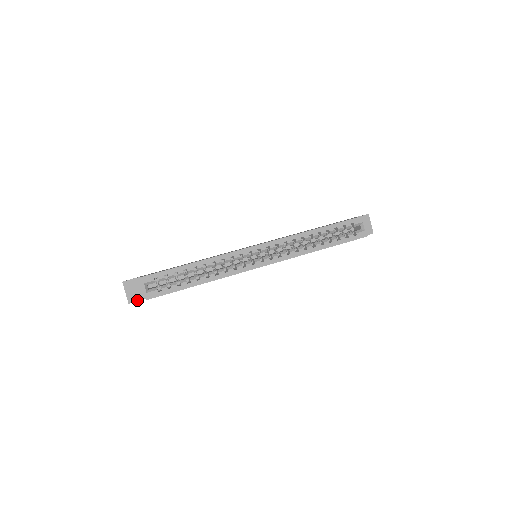
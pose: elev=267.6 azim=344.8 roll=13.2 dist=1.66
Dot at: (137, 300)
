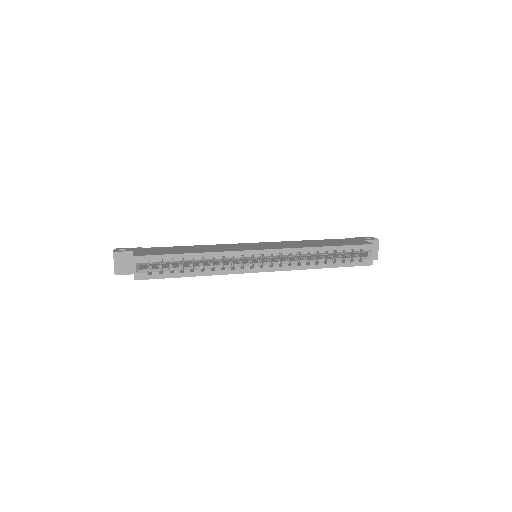
Dot at: (124, 274)
